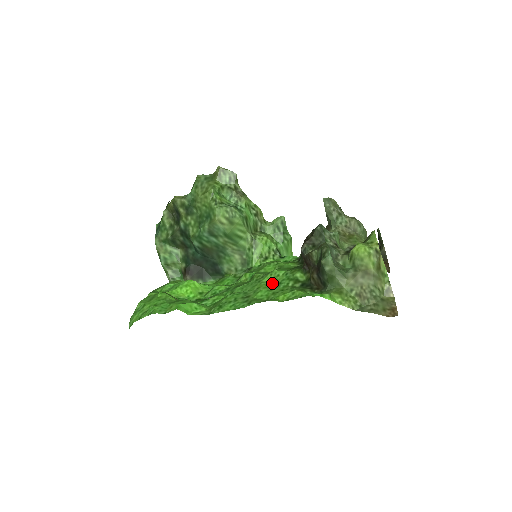
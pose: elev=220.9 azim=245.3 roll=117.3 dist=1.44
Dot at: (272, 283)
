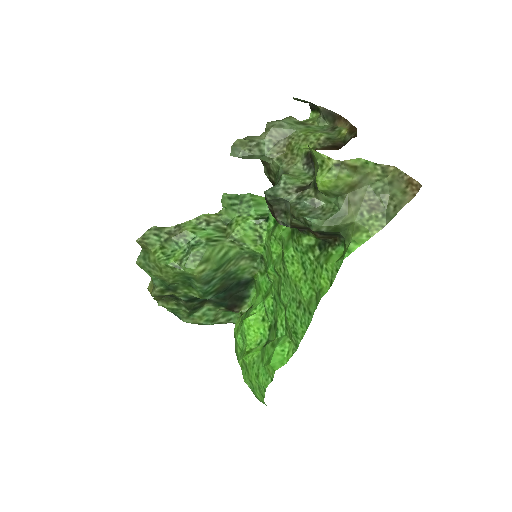
Dot at: (298, 269)
